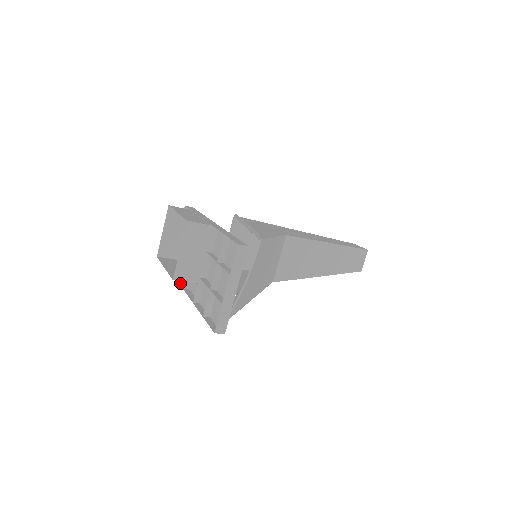
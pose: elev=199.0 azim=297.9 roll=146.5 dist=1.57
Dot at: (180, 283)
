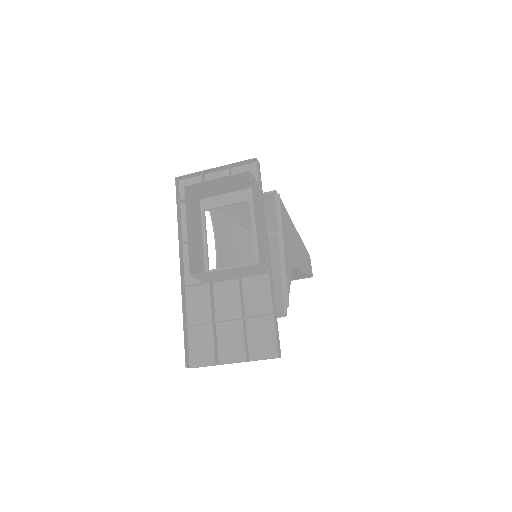
Dot at: (179, 225)
